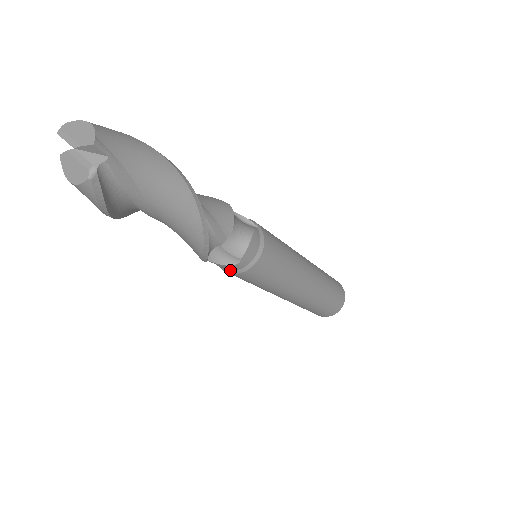
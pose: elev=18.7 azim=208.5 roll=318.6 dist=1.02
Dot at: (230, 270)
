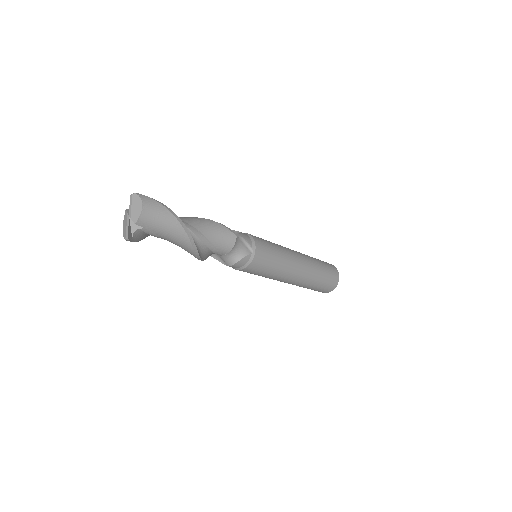
Dot at: occluded
